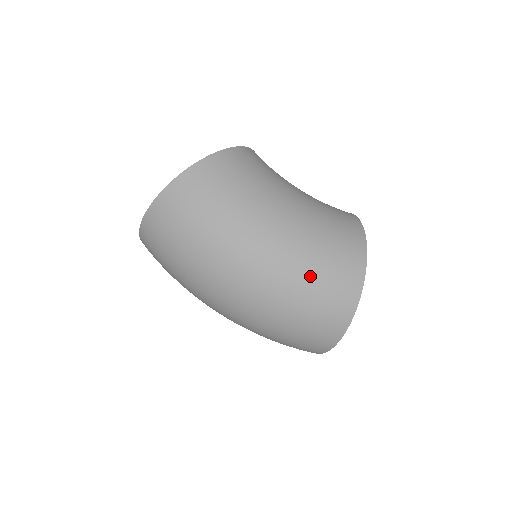
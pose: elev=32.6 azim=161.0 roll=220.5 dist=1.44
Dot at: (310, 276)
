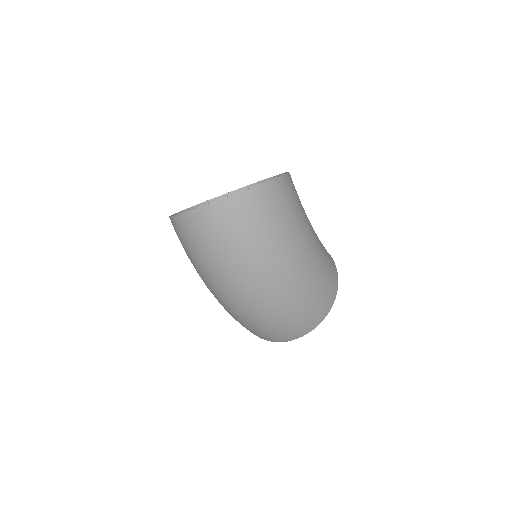
Dot at: (314, 291)
